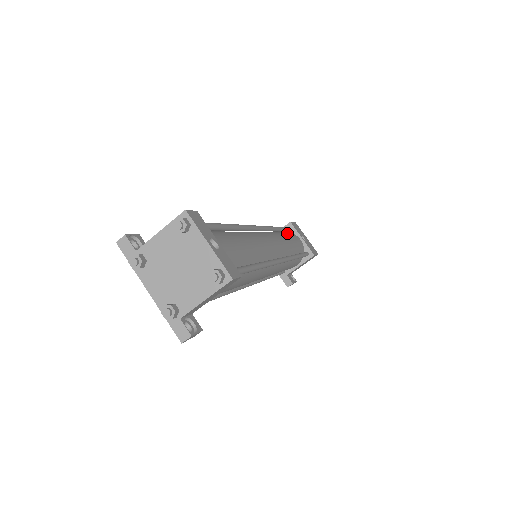
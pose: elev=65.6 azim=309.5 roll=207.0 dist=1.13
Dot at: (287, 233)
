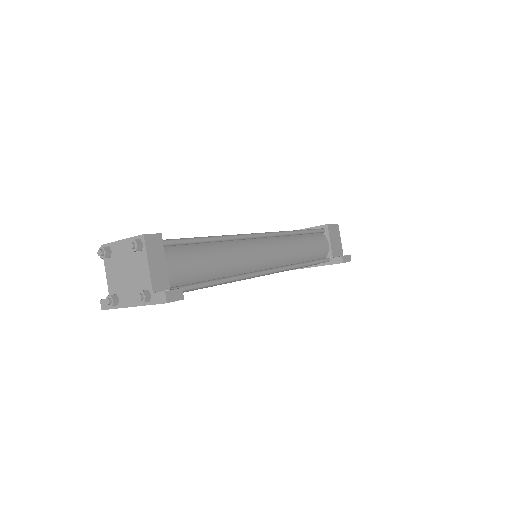
Dot at: occluded
